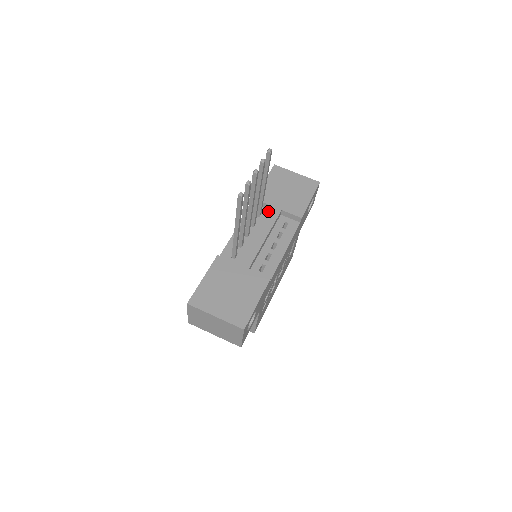
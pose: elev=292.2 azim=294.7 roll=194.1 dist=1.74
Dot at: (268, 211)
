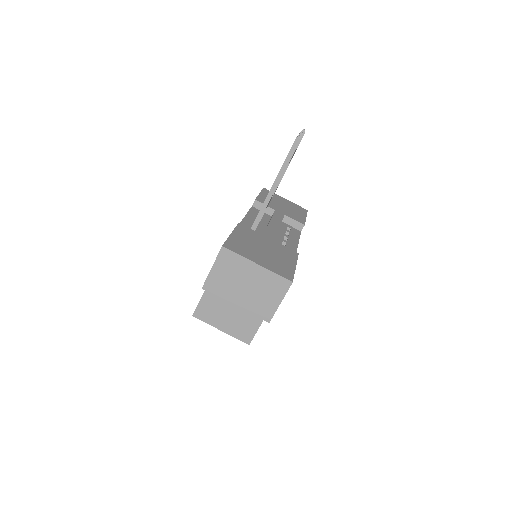
Dot at: (269, 215)
